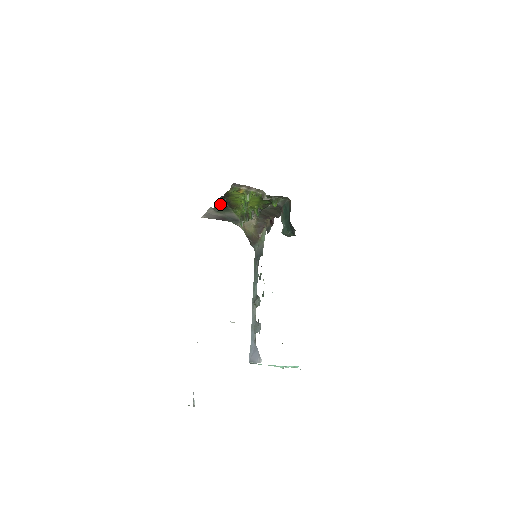
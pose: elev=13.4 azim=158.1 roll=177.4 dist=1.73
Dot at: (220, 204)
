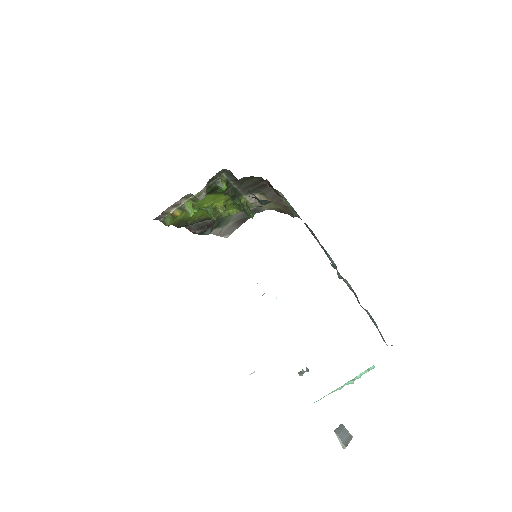
Dot at: (196, 231)
